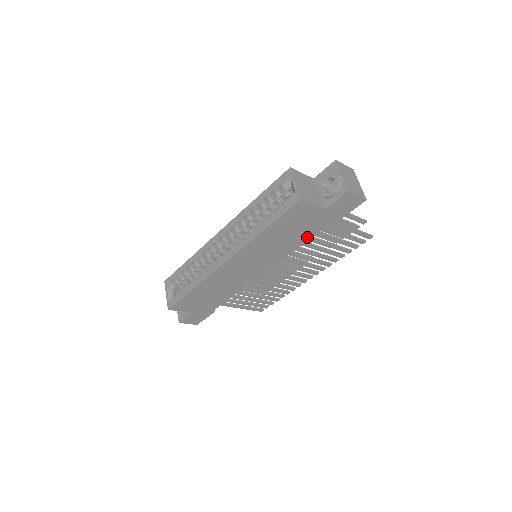
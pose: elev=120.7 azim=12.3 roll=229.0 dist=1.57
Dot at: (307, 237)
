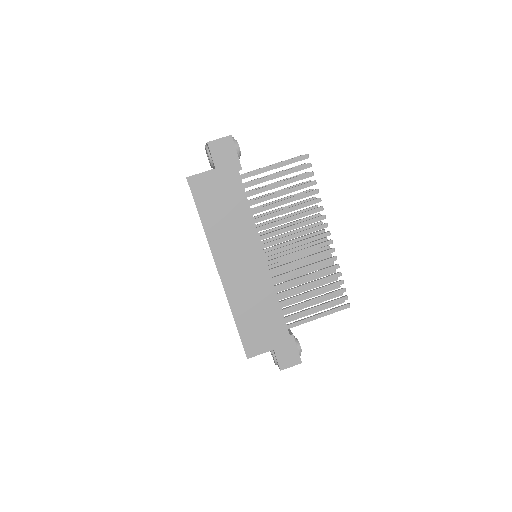
Dot at: (243, 199)
